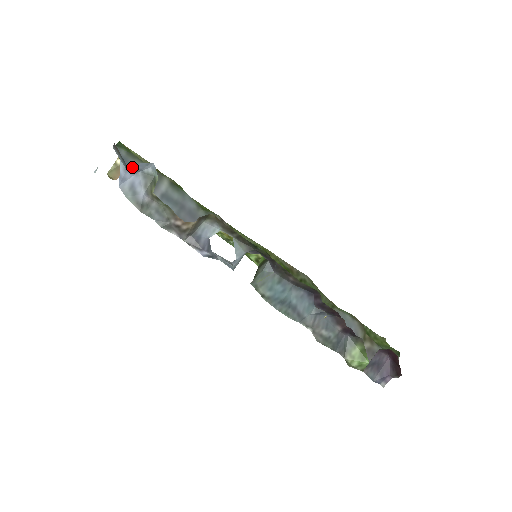
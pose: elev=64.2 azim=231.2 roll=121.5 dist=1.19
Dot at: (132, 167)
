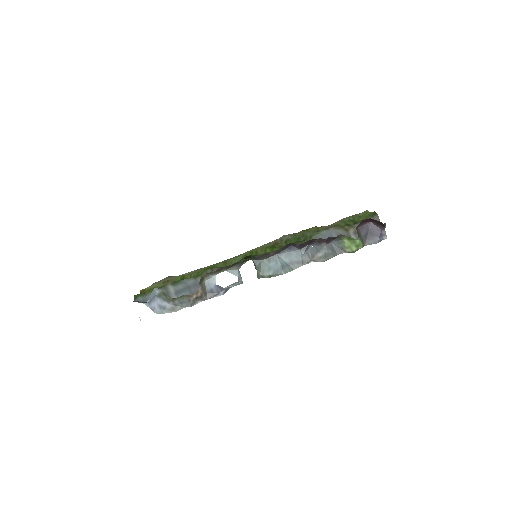
Dot at: (150, 300)
